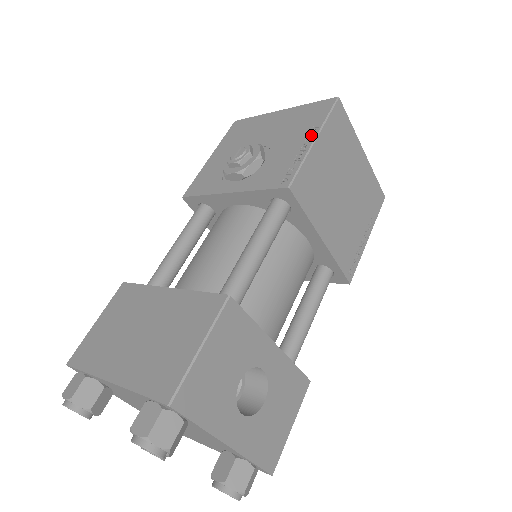
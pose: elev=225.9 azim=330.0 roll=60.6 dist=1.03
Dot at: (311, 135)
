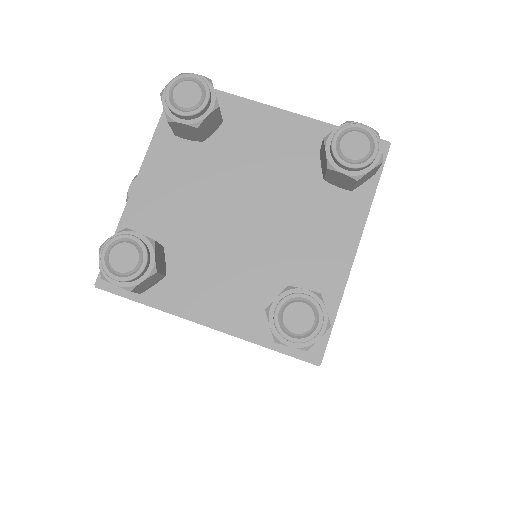
Dot at: occluded
